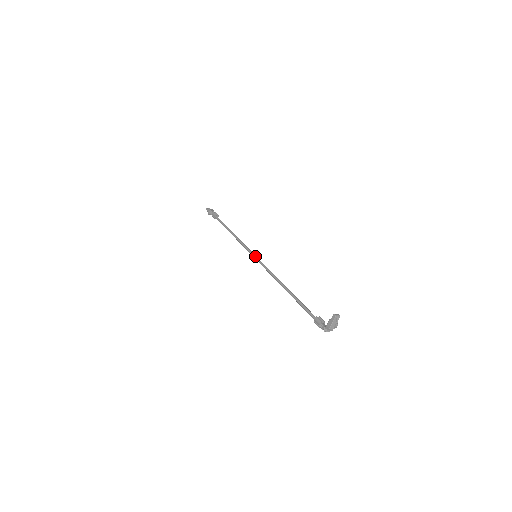
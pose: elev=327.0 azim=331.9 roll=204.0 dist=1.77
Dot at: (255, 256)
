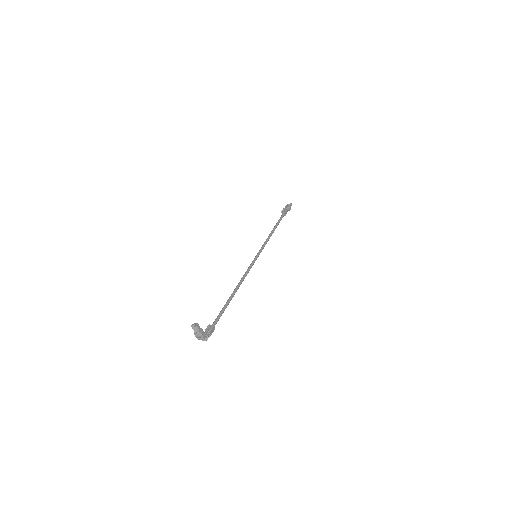
Dot at: (255, 256)
